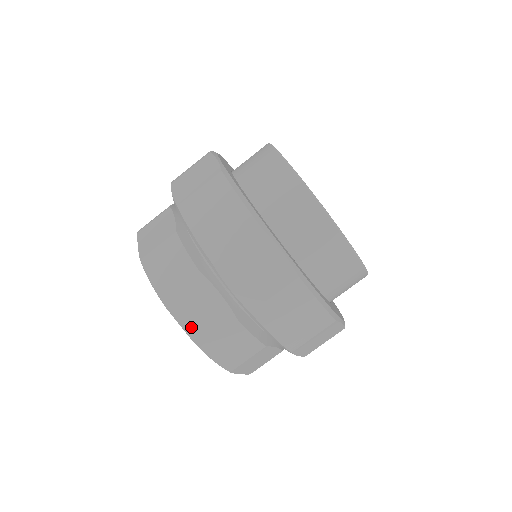
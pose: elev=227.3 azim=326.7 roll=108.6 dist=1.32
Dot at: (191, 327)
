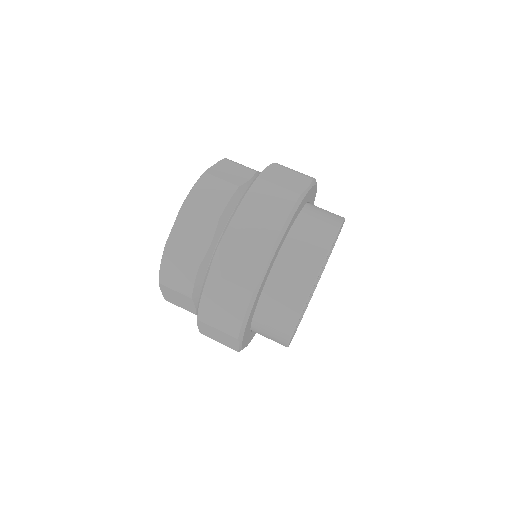
Dot at: (176, 235)
